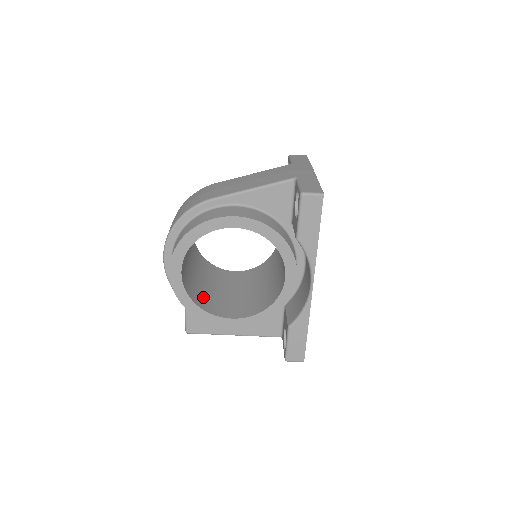
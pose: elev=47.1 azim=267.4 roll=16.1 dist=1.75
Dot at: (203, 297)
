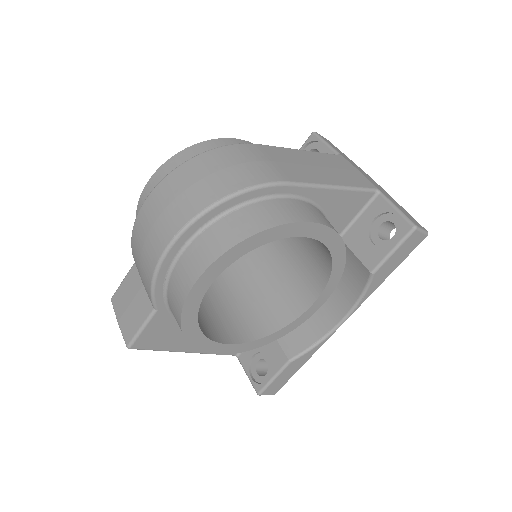
Dot at: occluded
